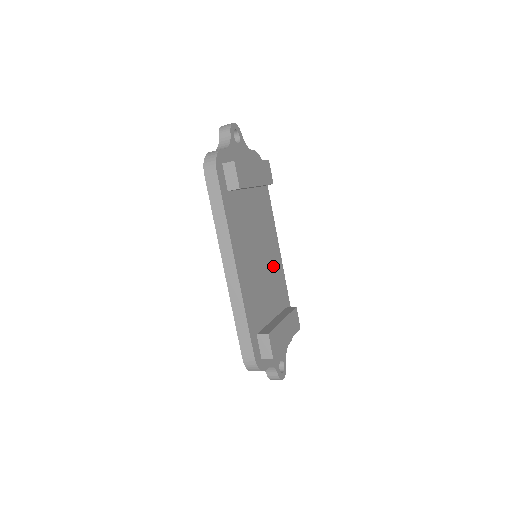
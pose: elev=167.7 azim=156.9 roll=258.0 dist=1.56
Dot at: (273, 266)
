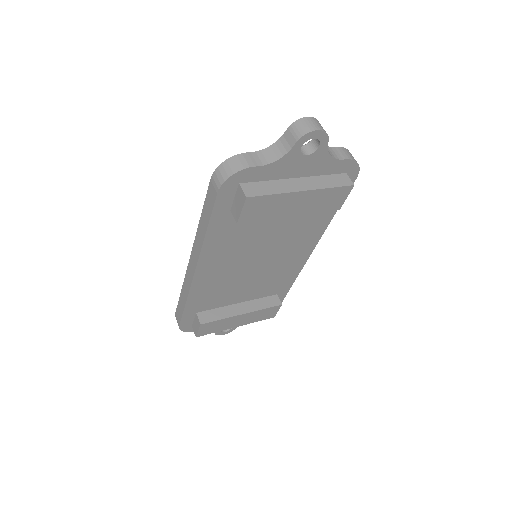
Dot at: (281, 266)
